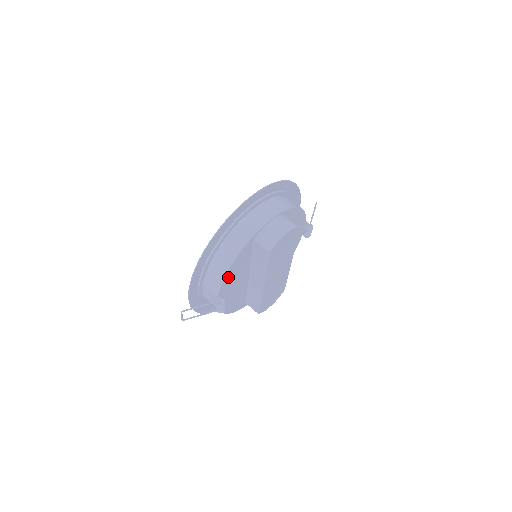
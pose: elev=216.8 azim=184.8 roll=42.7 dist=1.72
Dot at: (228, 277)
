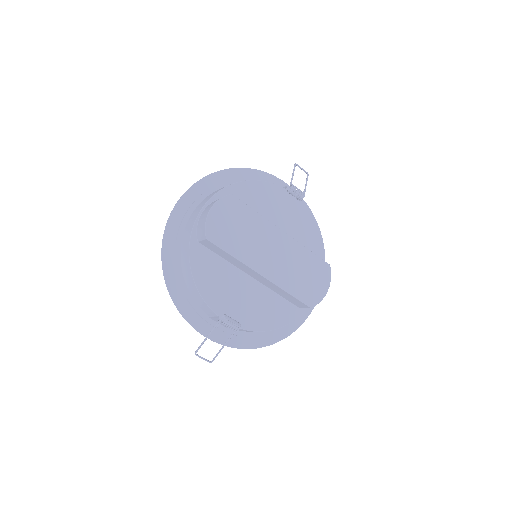
Dot at: (208, 292)
